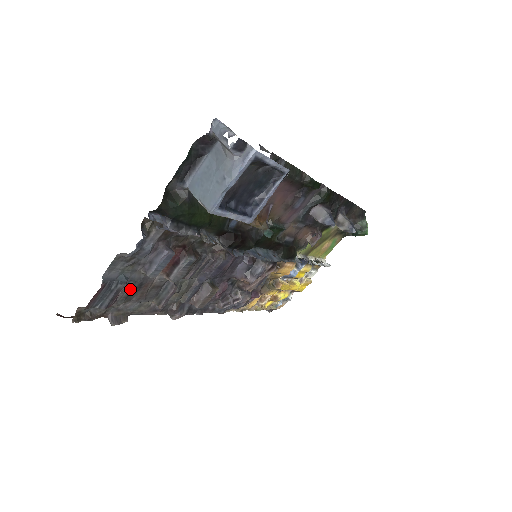
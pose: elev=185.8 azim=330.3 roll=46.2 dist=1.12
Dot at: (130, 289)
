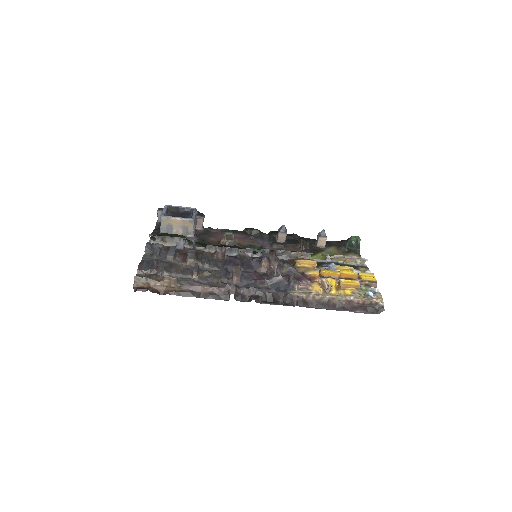
Dot at: (163, 265)
